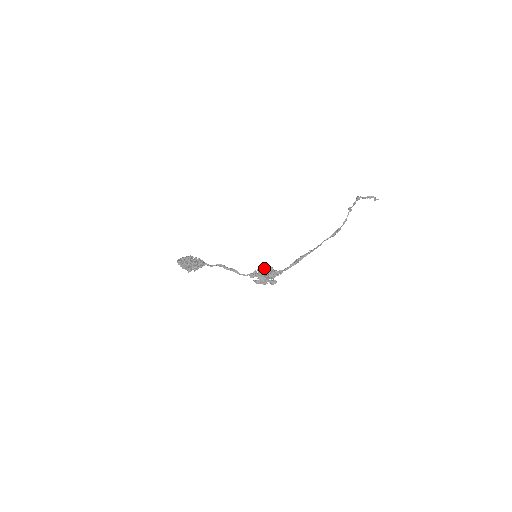
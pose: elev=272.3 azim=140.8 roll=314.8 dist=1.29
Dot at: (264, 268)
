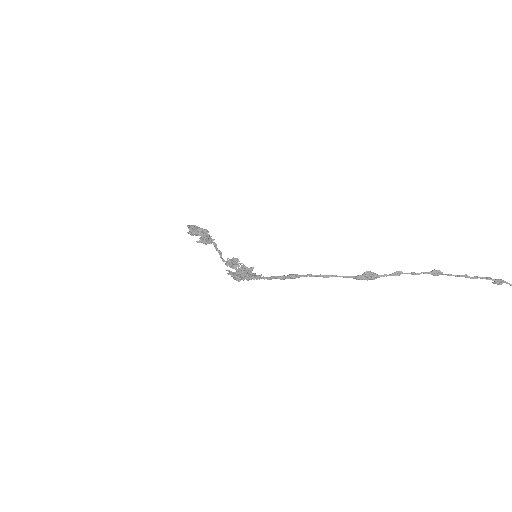
Dot at: (236, 258)
